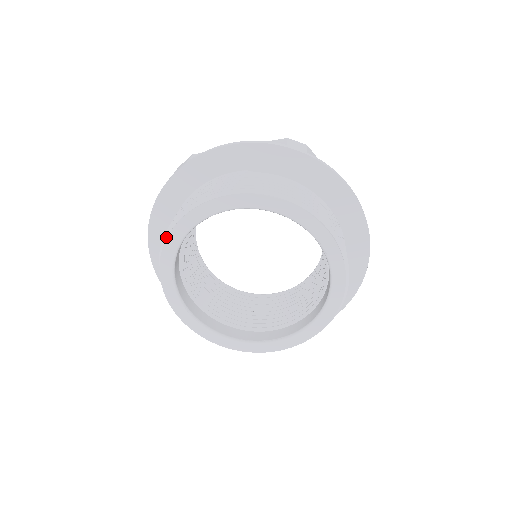
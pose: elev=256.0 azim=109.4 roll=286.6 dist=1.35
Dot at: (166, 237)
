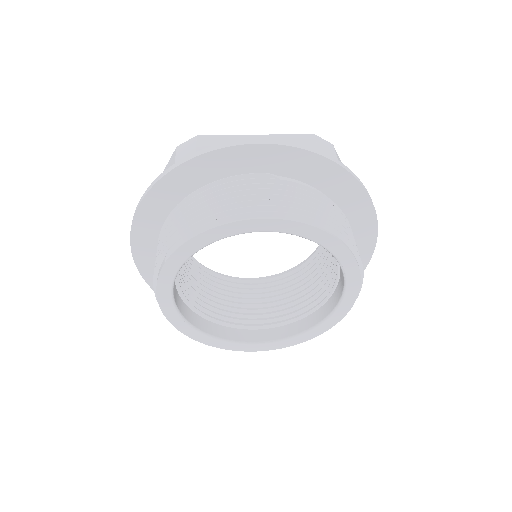
Dot at: (173, 250)
